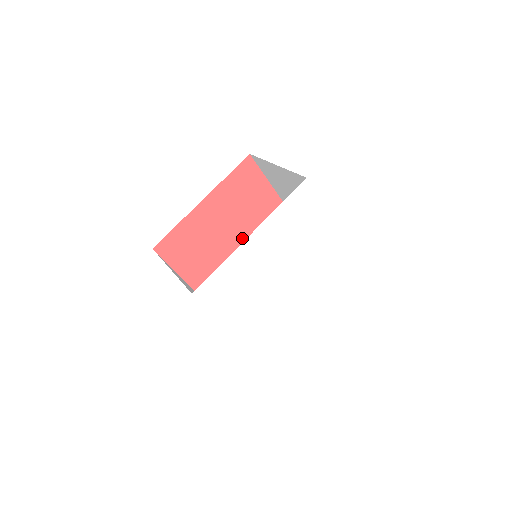
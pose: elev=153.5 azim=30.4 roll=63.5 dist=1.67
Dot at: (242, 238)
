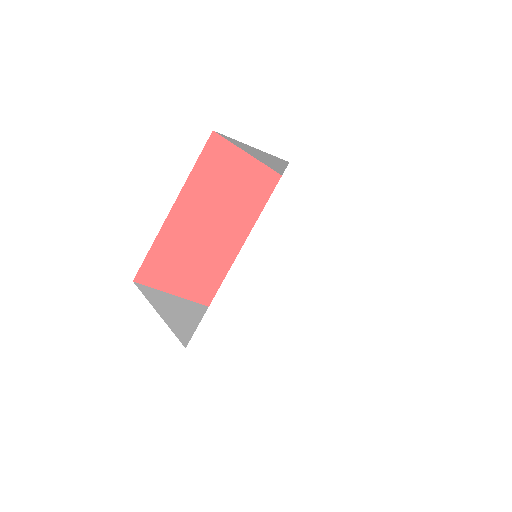
Dot at: (236, 229)
